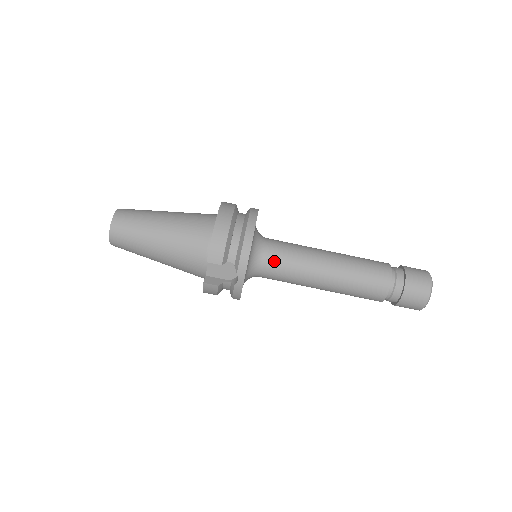
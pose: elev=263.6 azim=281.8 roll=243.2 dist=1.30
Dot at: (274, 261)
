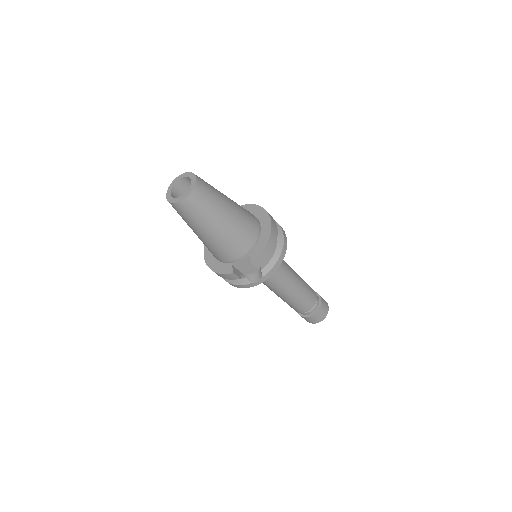
Dot at: occluded
